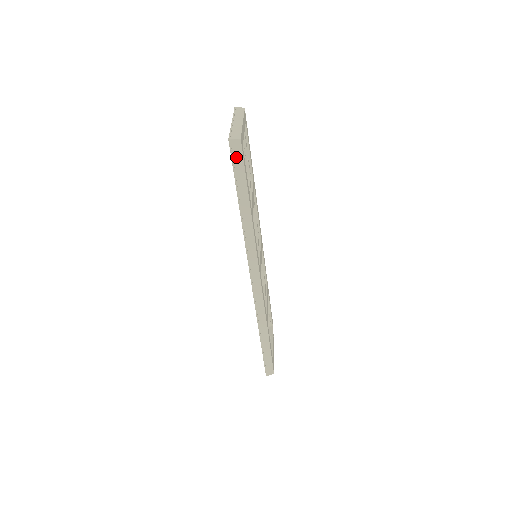
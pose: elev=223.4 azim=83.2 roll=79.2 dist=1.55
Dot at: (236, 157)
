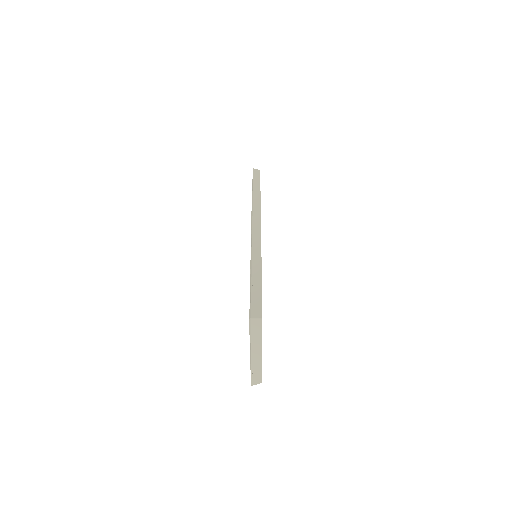
Dot at: occluded
